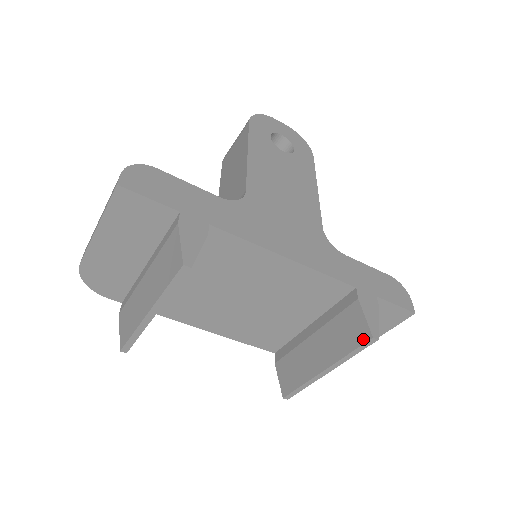
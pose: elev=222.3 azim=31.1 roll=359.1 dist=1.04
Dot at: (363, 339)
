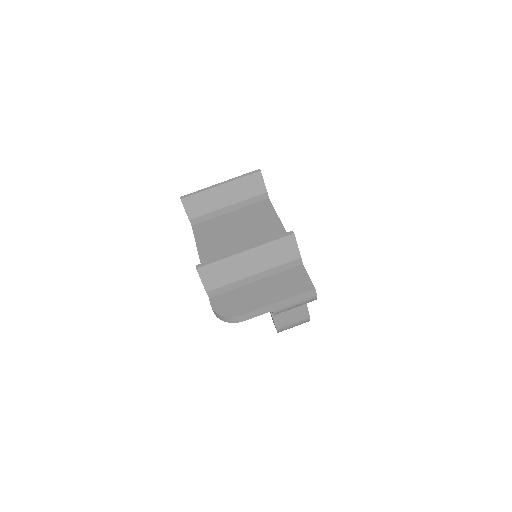
Dot at: (286, 235)
